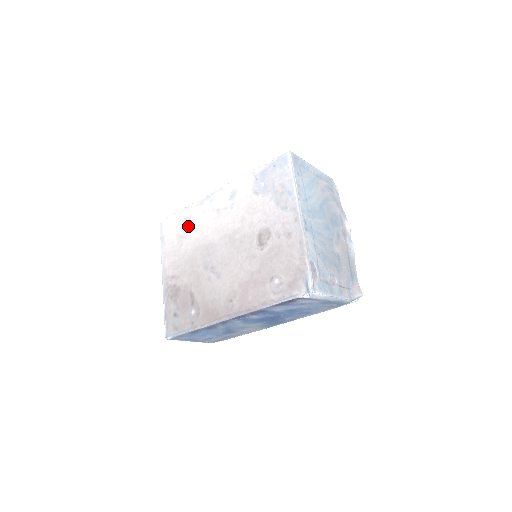
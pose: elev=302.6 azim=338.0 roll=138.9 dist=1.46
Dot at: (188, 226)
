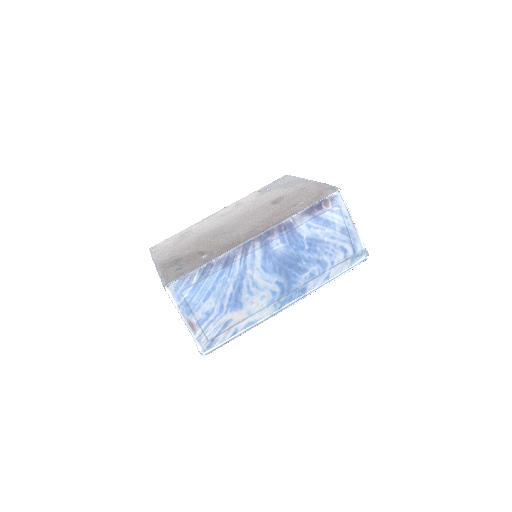
Dot at: (188, 234)
